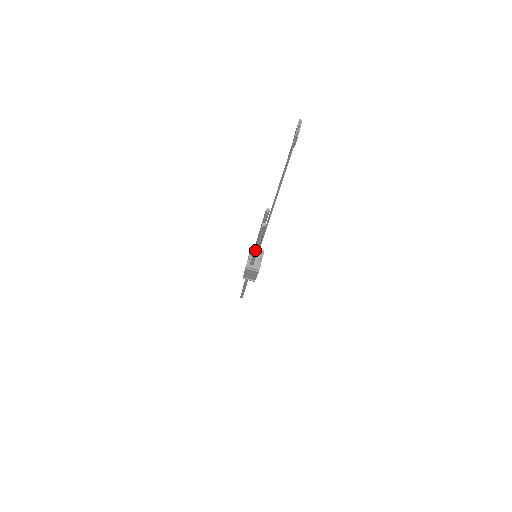
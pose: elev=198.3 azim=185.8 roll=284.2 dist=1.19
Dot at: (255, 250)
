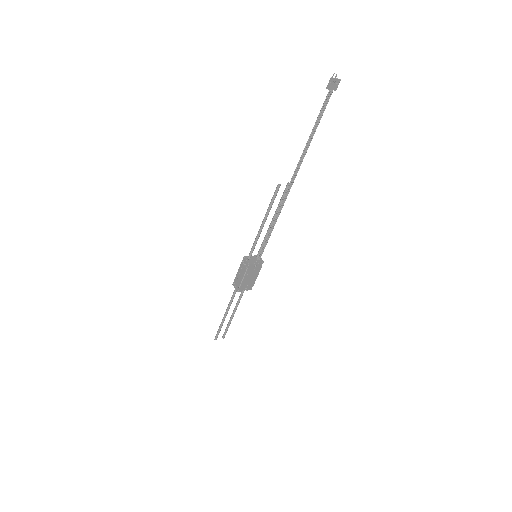
Dot at: (260, 228)
